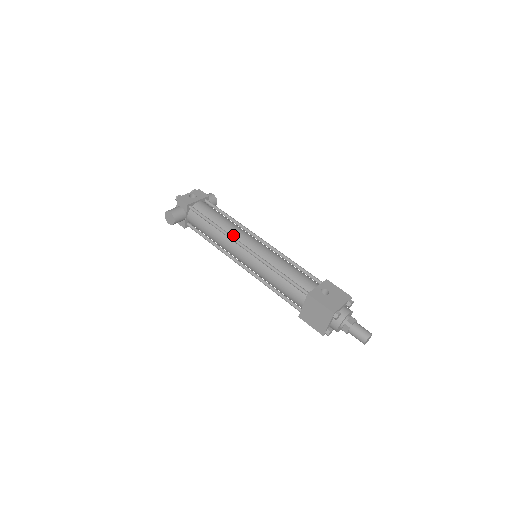
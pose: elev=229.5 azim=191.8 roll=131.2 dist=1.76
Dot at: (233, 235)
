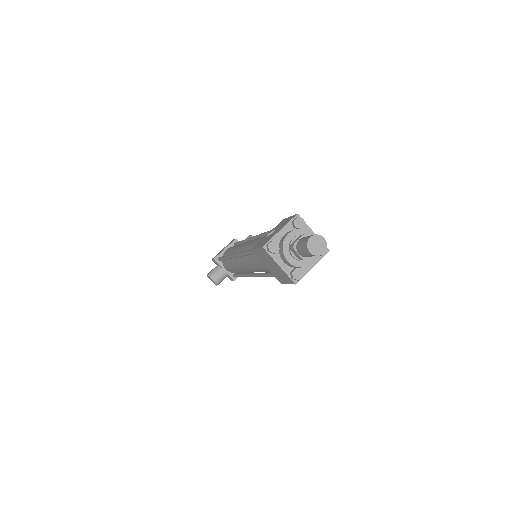
Dot at: (234, 253)
